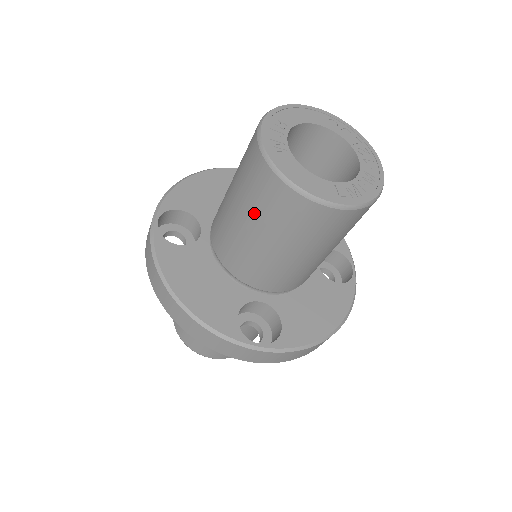
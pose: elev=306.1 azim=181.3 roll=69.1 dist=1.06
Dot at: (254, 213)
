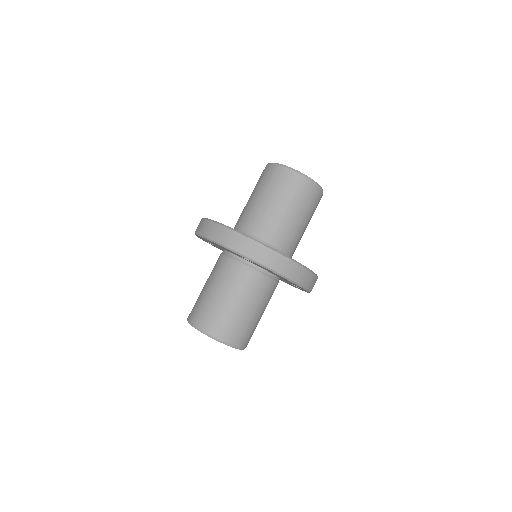
Dot at: (261, 188)
